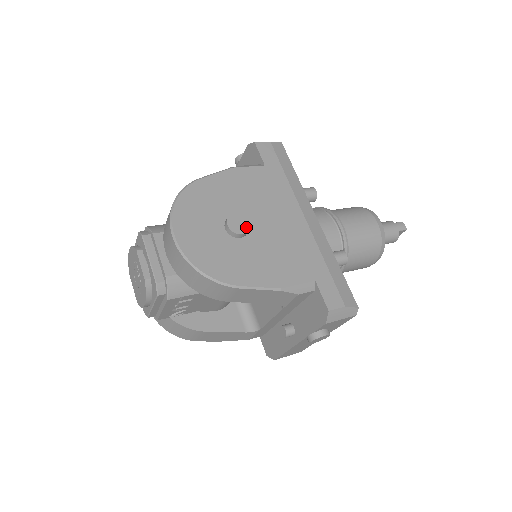
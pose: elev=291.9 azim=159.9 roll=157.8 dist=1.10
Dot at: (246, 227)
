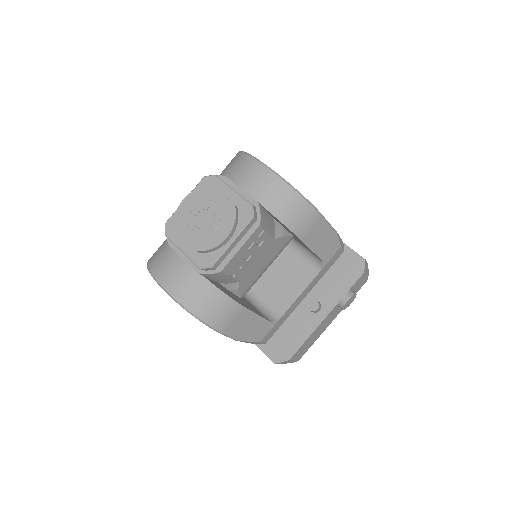
Dot at: occluded
